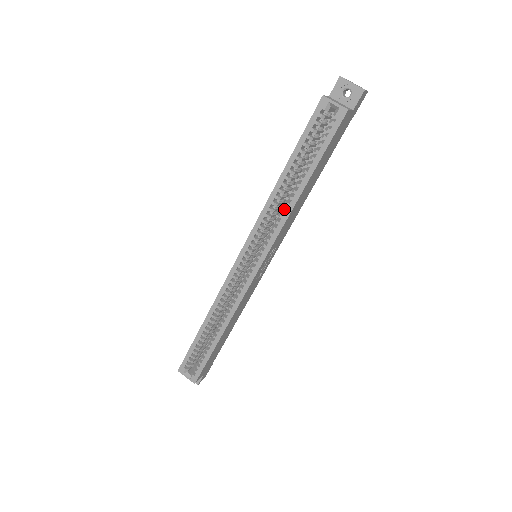
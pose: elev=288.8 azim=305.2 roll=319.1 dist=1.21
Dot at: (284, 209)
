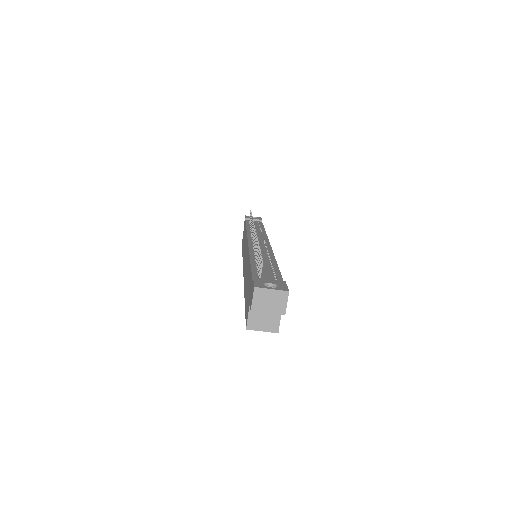
Dot at: occluded
